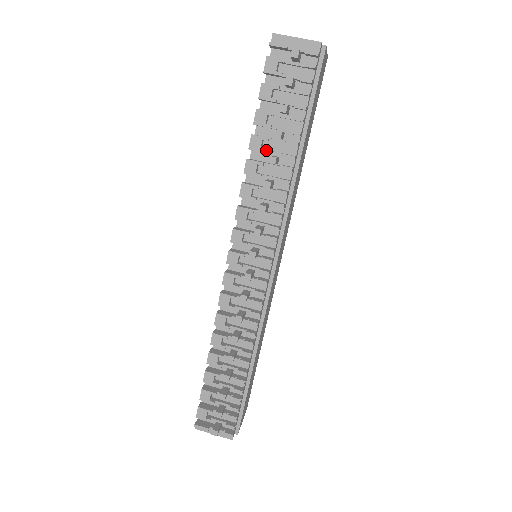
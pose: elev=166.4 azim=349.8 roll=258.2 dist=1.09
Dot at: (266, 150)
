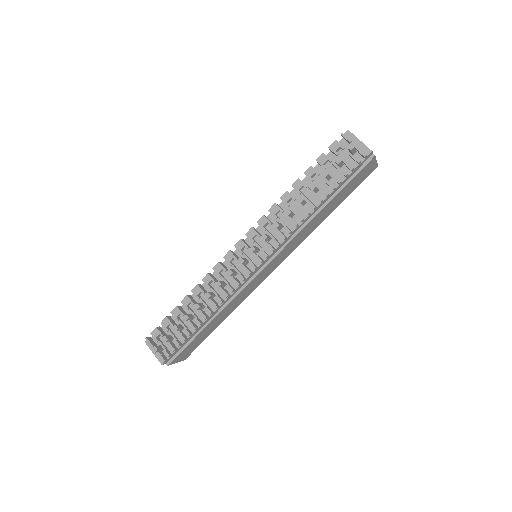
Dot at: (301, 193)
